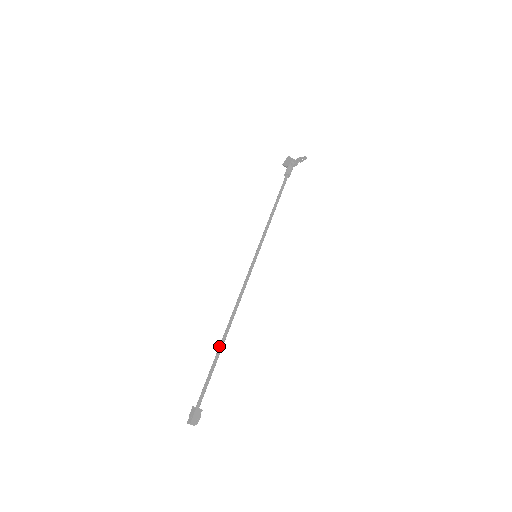
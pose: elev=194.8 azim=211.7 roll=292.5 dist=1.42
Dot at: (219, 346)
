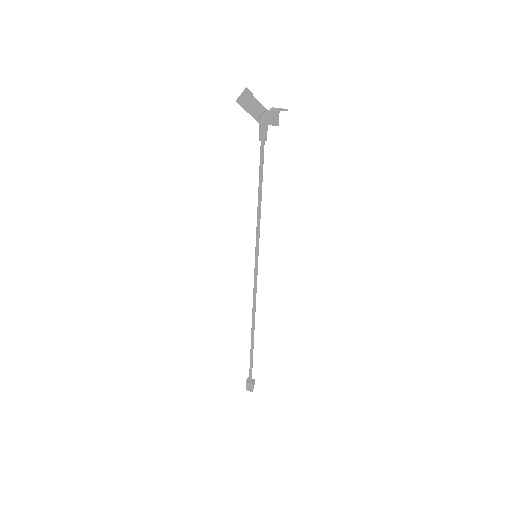
Dot at: (252, 342)
